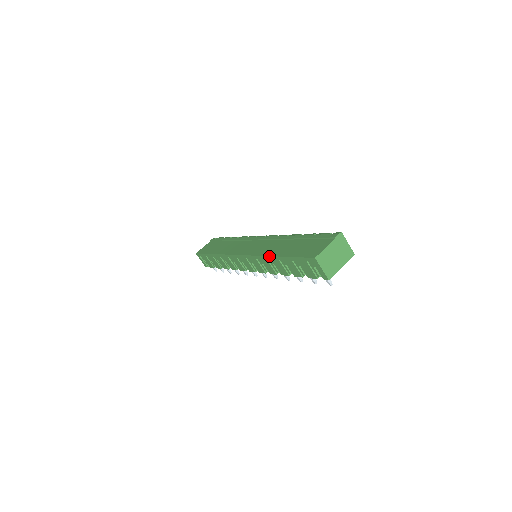
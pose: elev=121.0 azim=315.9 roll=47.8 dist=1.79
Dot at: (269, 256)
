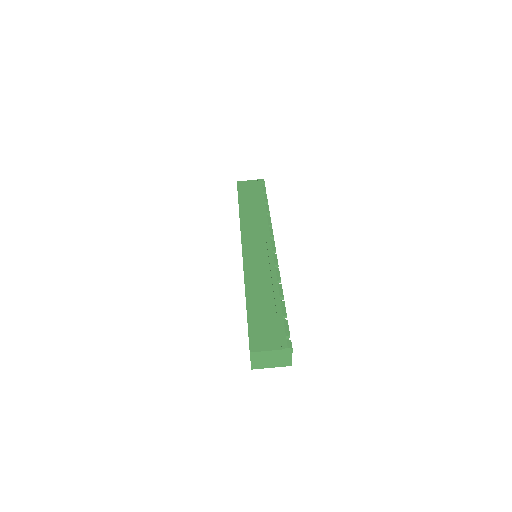
Dot at: (245, 289)
